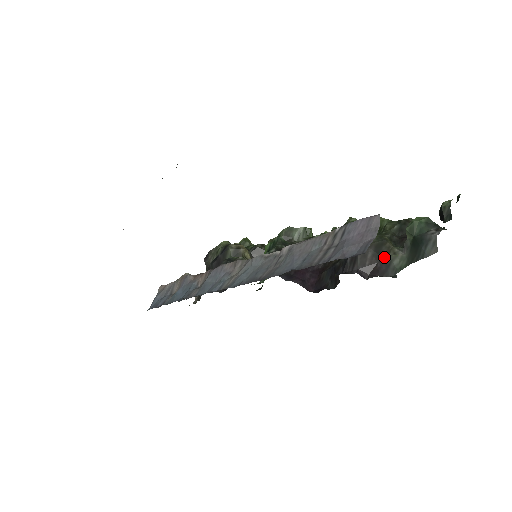
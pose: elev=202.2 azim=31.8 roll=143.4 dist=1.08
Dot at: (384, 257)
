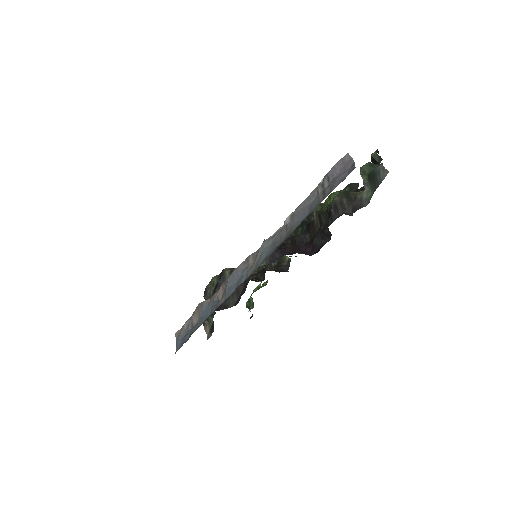
Dot at: (355, 198)
